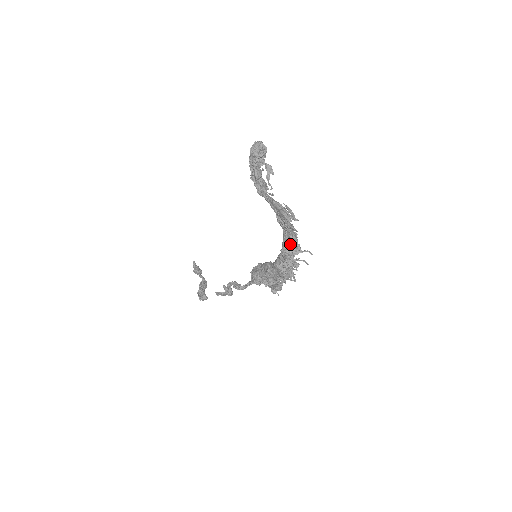
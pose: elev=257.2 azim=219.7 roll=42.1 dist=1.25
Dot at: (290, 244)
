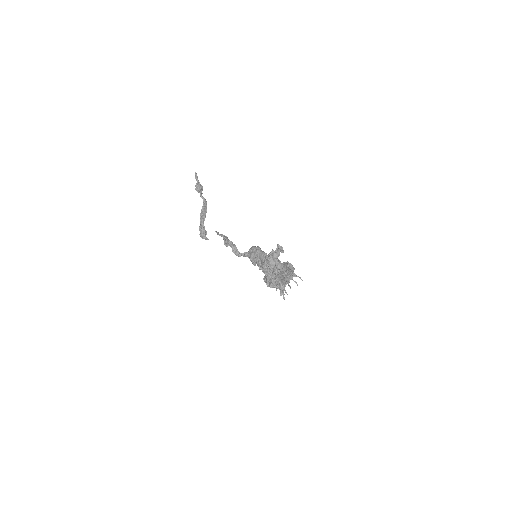
Dot at: occluded
